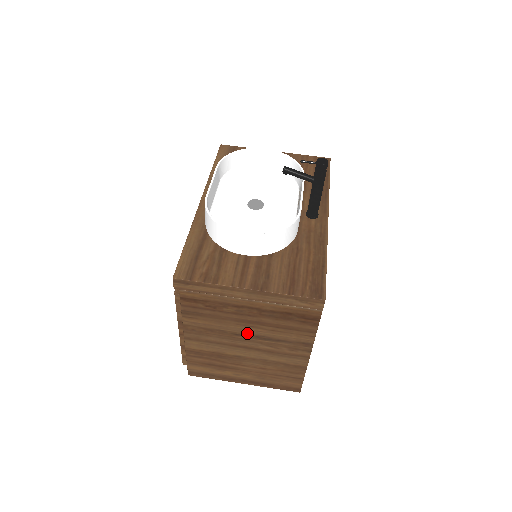
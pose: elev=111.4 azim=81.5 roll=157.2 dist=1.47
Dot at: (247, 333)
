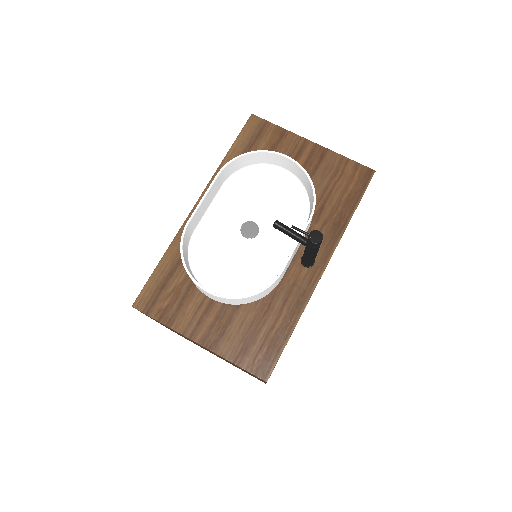
Dot at: occluded
